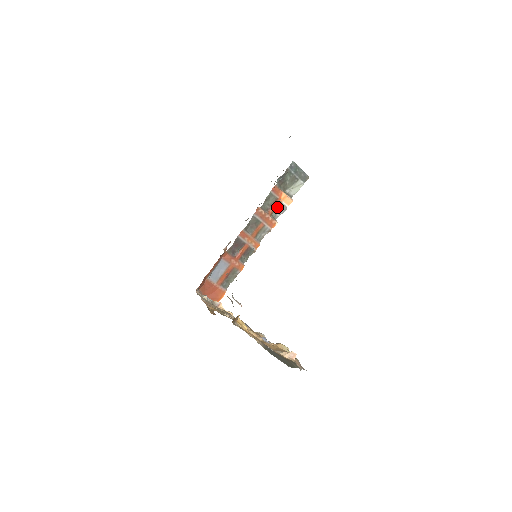
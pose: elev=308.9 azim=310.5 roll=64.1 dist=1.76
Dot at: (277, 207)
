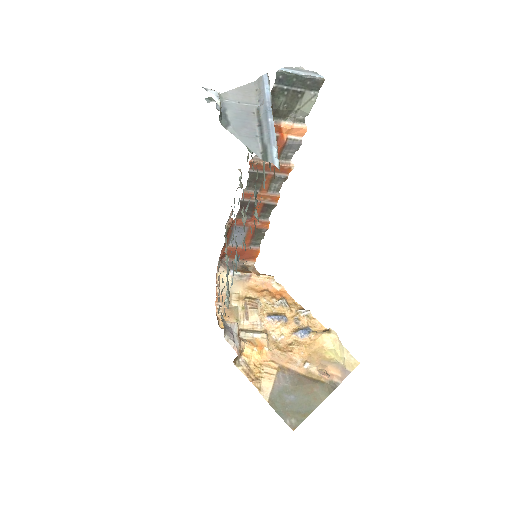
Dot at: (283, 147)
